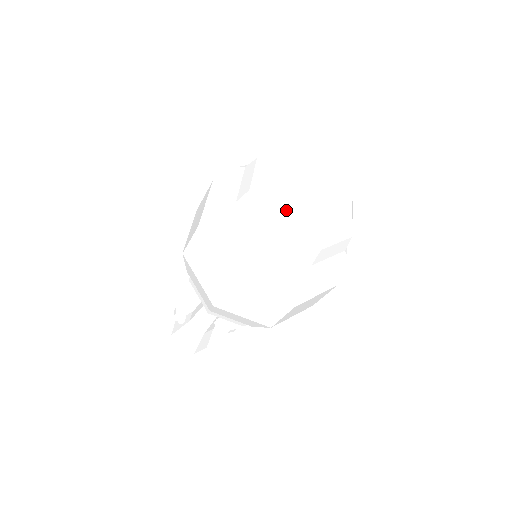
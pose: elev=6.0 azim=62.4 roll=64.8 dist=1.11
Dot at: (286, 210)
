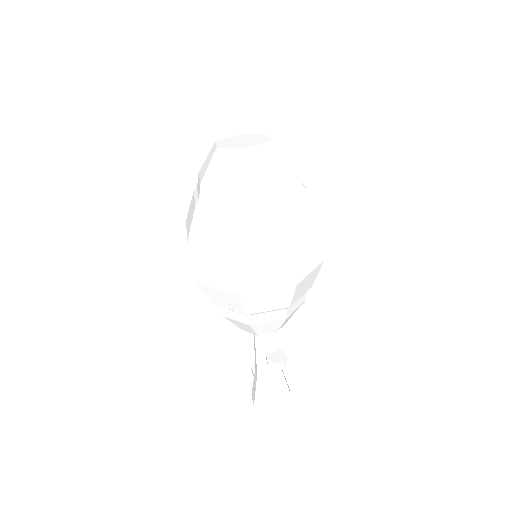
Dot at: (207, 168)
